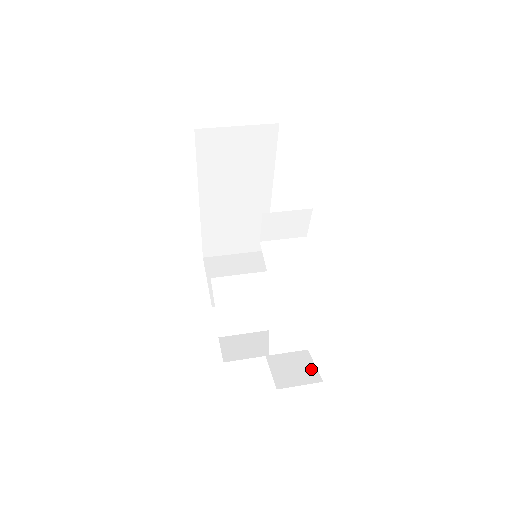
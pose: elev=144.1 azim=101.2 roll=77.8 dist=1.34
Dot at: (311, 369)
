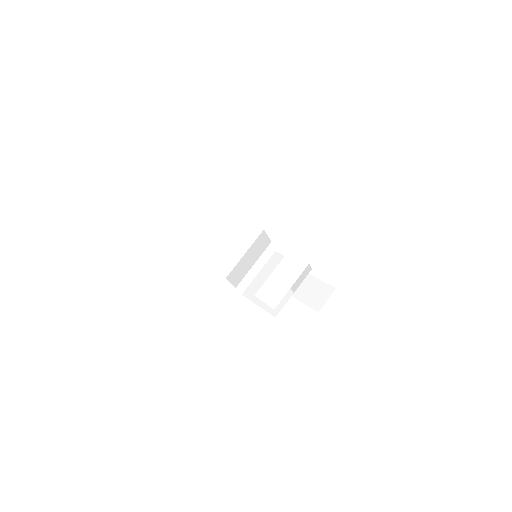
Dot at: occluded
